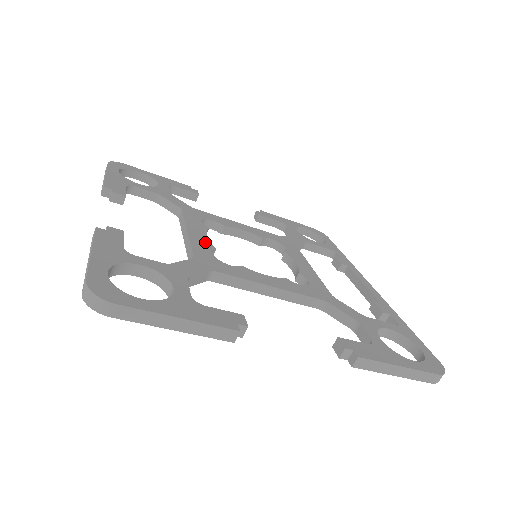
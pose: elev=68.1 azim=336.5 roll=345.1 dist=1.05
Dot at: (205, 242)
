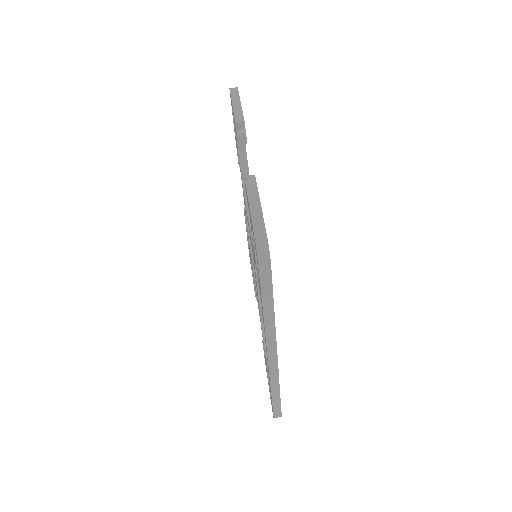
Dot at: occluded
